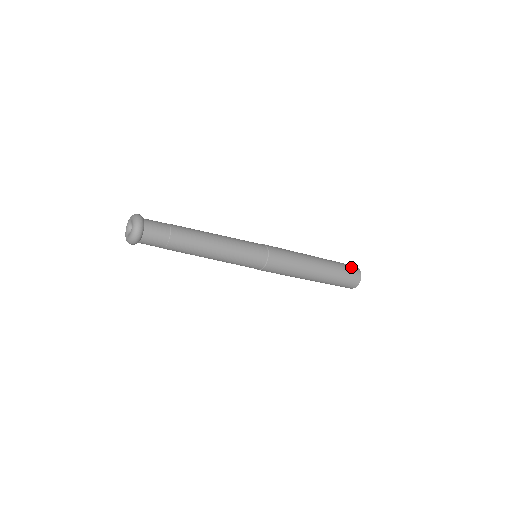
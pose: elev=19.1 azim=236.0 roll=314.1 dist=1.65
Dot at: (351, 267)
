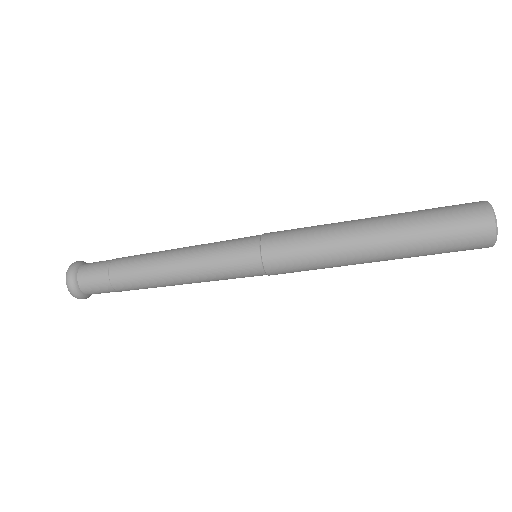
Dot at: (462, 205)
